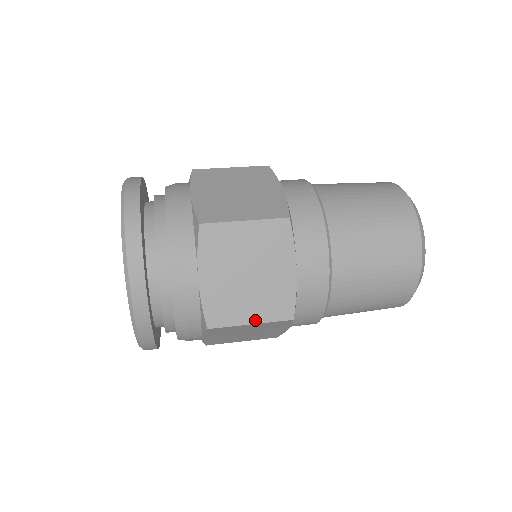
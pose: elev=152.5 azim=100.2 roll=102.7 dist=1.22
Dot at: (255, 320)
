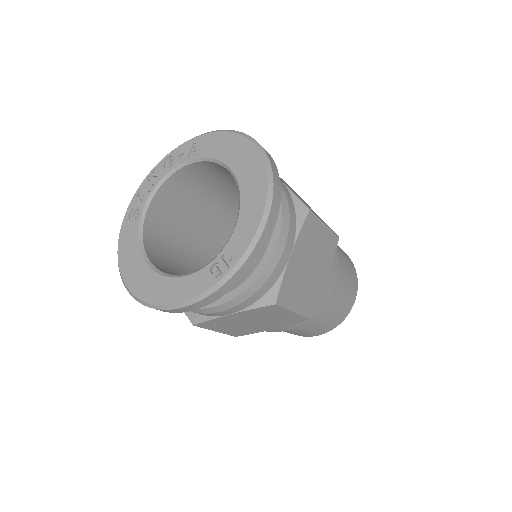
Dot at: (297, 310)
